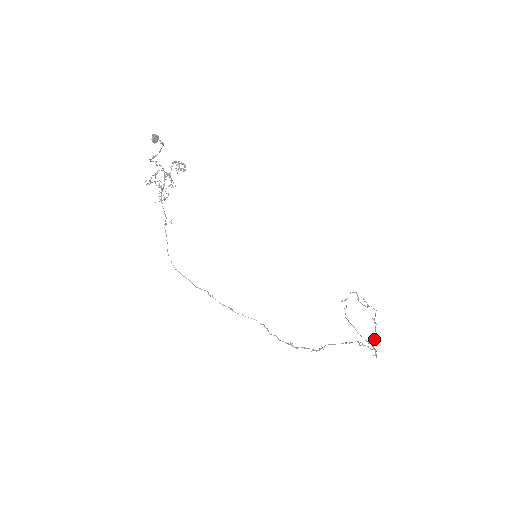
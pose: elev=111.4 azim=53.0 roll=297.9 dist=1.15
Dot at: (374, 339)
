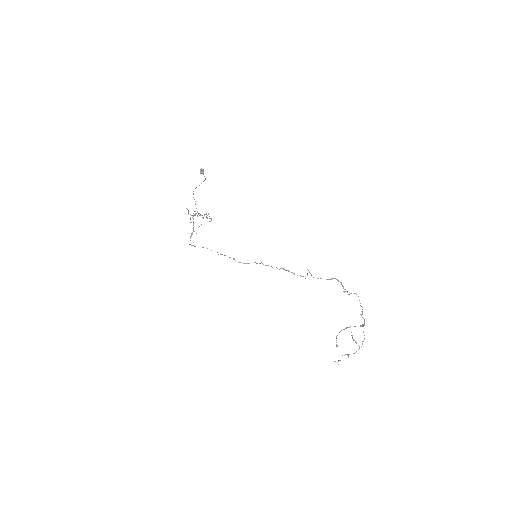
Dot at: (362, 326)
